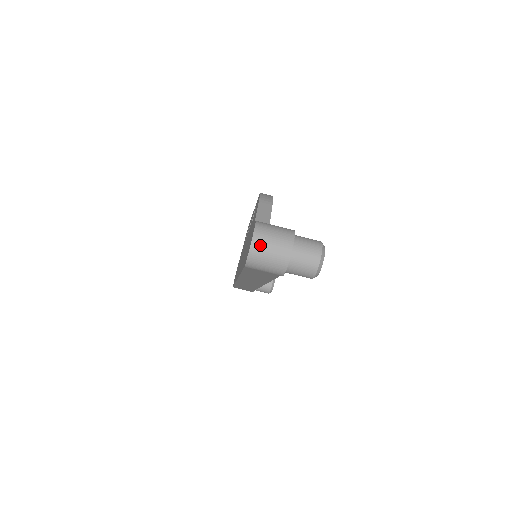
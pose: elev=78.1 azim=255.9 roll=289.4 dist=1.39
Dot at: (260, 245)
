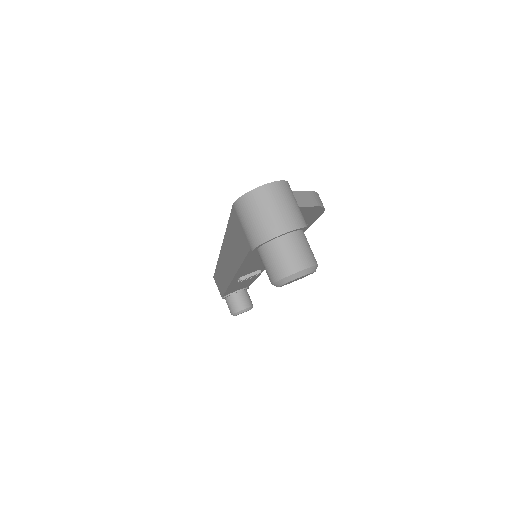
Dot at: (266, 196)
